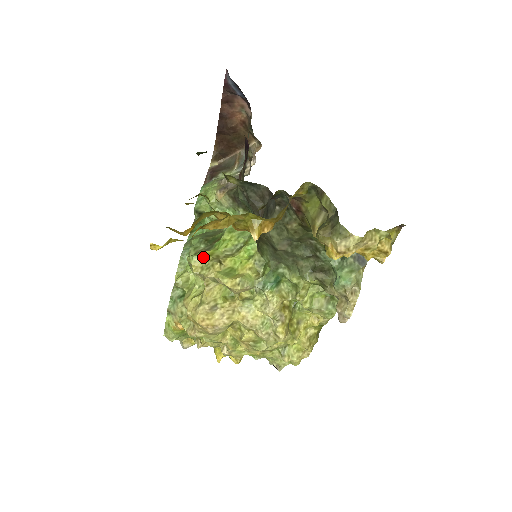
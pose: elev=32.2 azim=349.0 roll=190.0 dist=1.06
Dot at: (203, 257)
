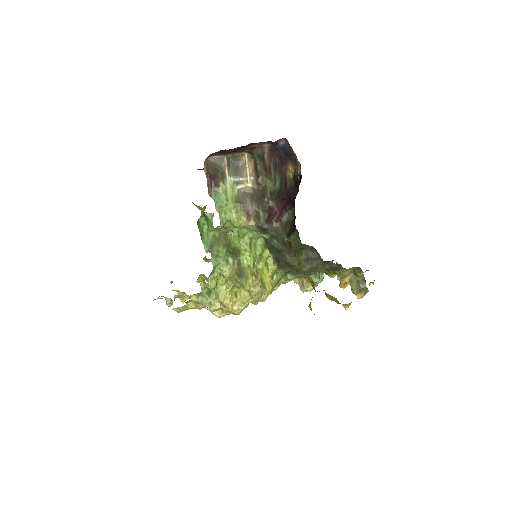
Dot at: (250, 278)
